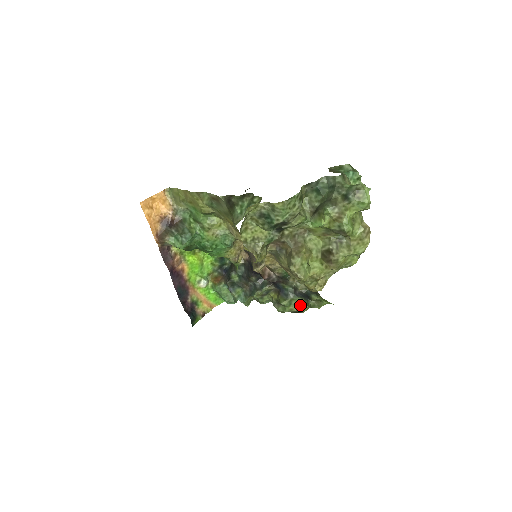
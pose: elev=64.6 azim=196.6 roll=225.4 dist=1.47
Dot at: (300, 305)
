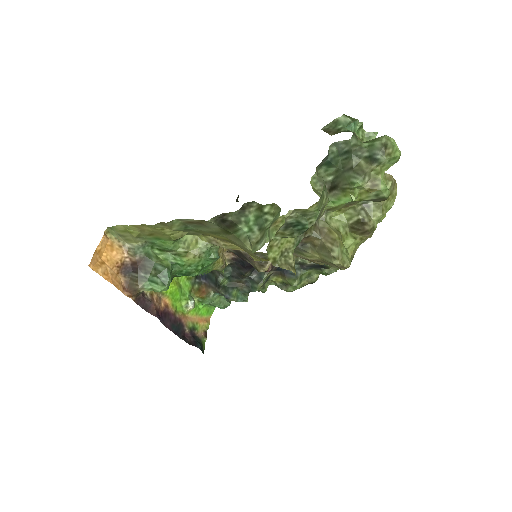
Dot at: (311, 276)
